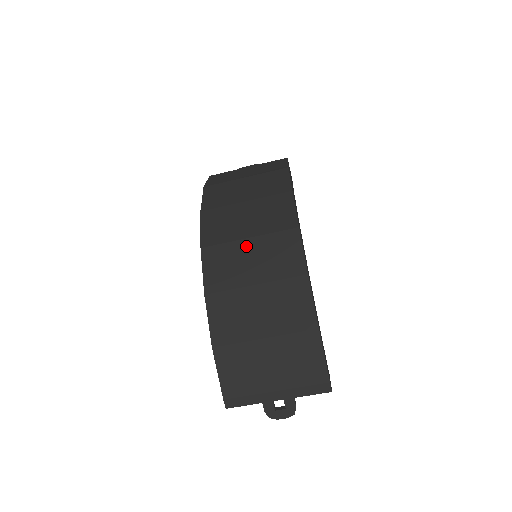
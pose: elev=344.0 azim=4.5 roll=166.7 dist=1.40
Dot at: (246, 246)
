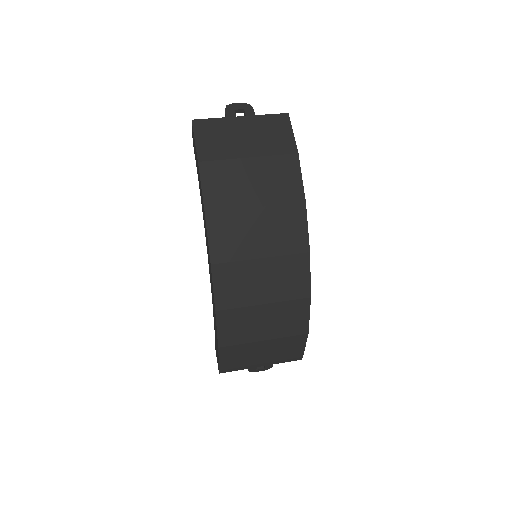
Dot at: (258, 267)
